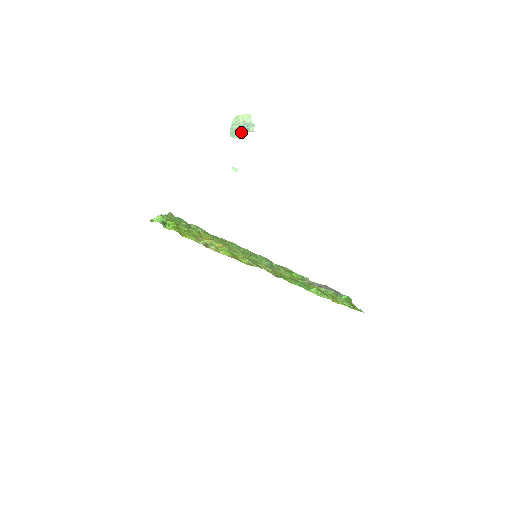
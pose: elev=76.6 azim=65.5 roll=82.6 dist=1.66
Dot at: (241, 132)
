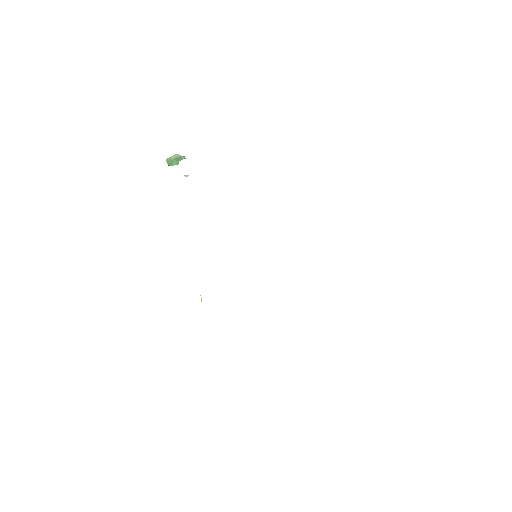
Dot at: (176, 162)
